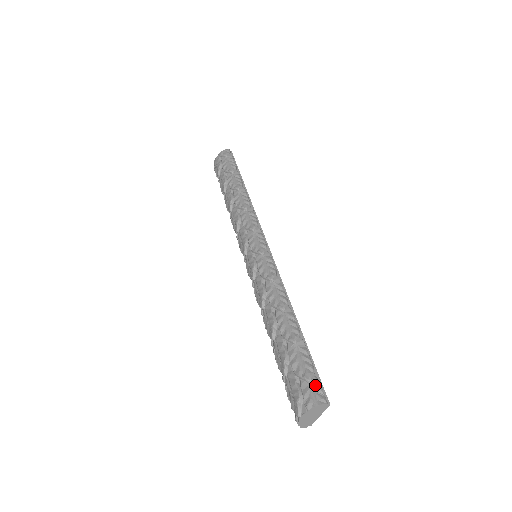
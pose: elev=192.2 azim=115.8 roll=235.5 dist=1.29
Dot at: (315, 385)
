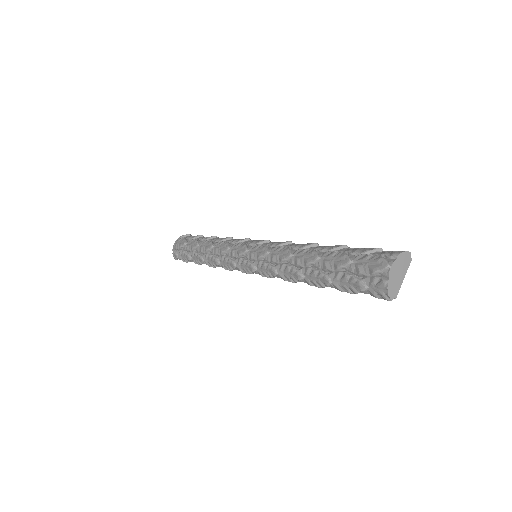
Dot at: (389, 251)
